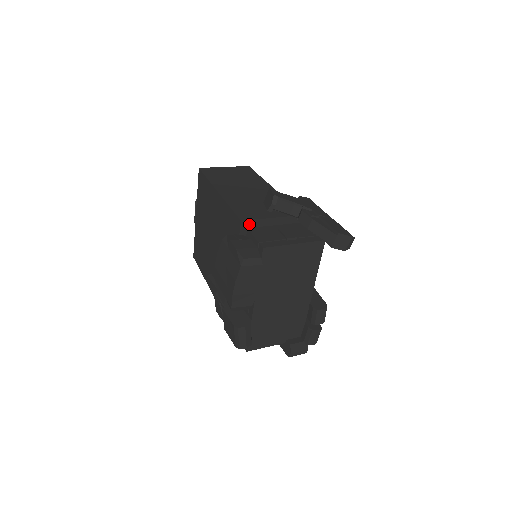
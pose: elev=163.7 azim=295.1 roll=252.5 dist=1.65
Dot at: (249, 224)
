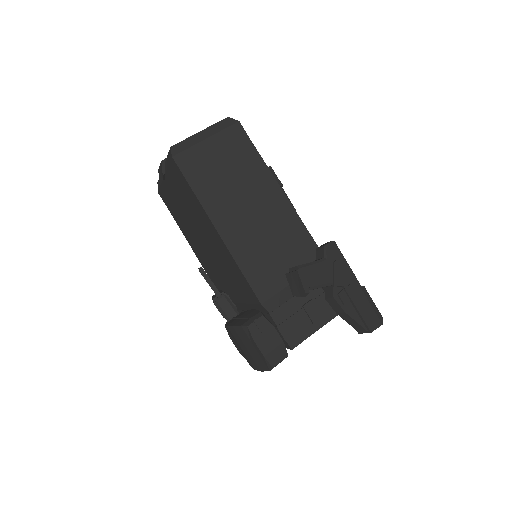
Dot at: (270, 306)
